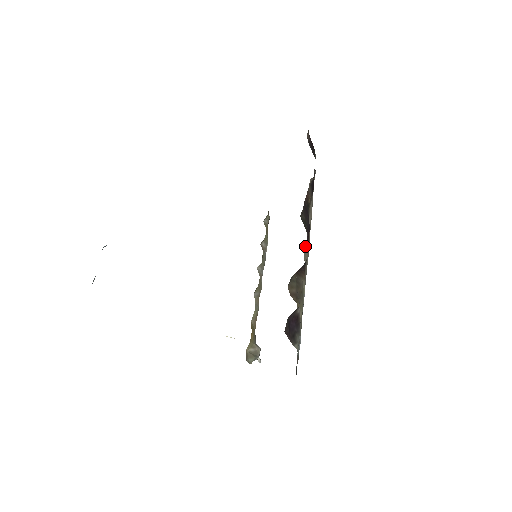
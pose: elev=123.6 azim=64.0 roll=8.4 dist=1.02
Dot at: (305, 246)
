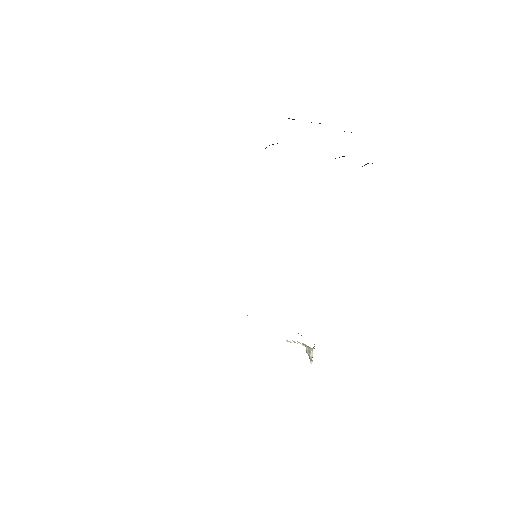
Dot at: occluded
